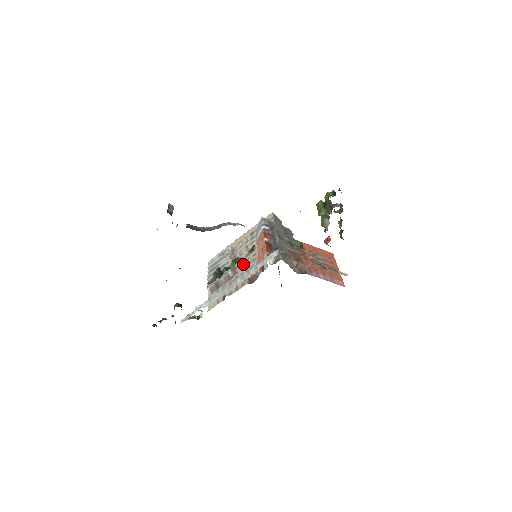
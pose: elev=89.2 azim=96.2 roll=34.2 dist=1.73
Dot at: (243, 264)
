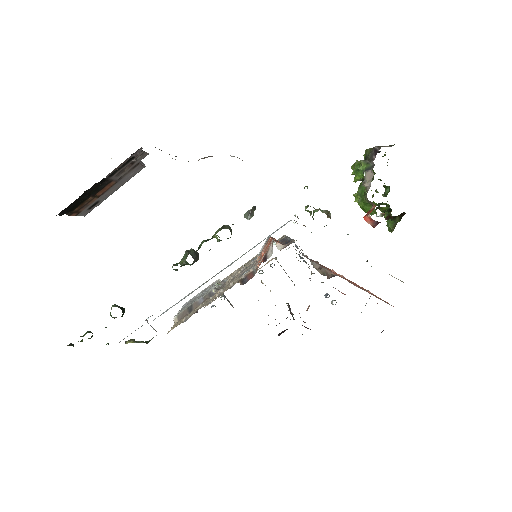
Dot at: (235, 277)
